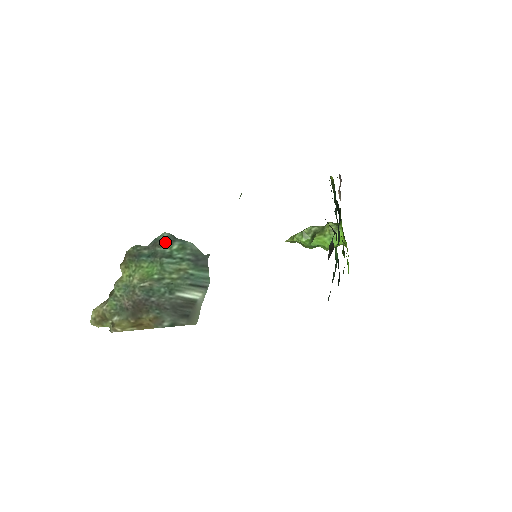
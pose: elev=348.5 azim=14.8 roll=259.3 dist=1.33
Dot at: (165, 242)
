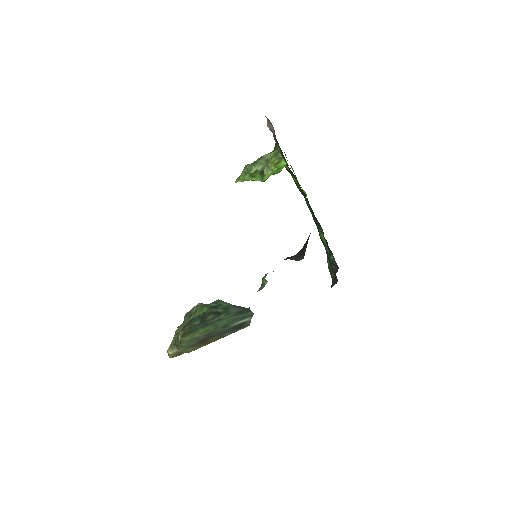
Dot at: (213, 319)
